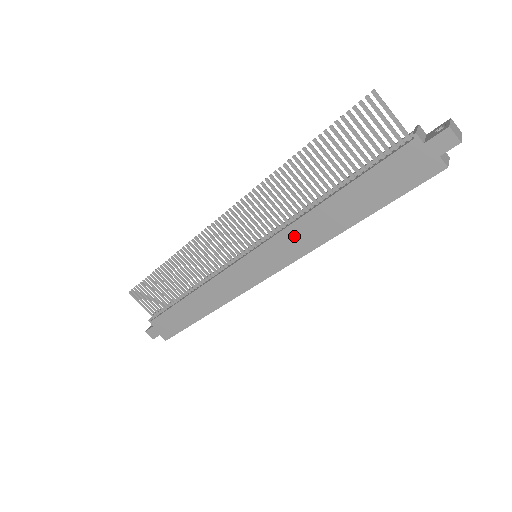
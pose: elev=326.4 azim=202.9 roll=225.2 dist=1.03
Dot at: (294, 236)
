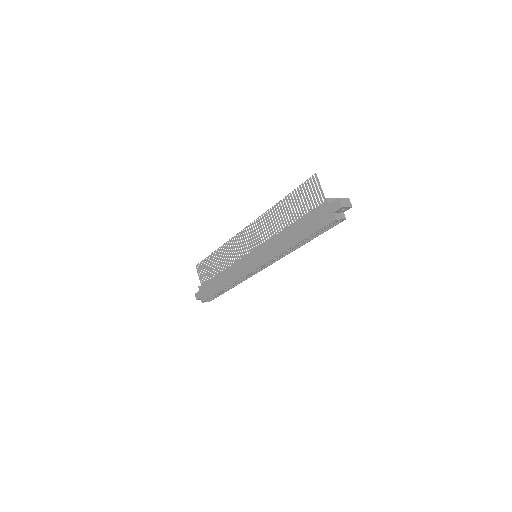
Dot at: (272, 245)
